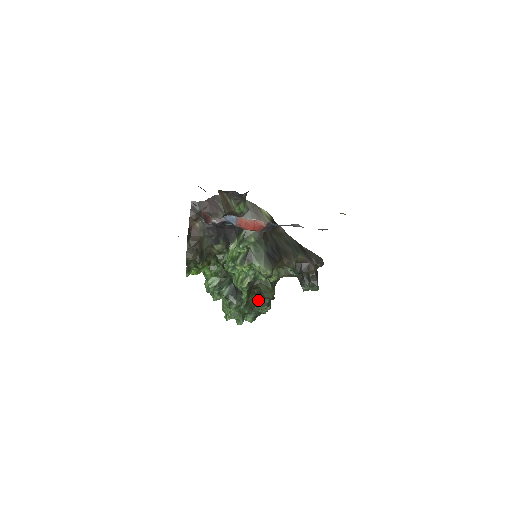
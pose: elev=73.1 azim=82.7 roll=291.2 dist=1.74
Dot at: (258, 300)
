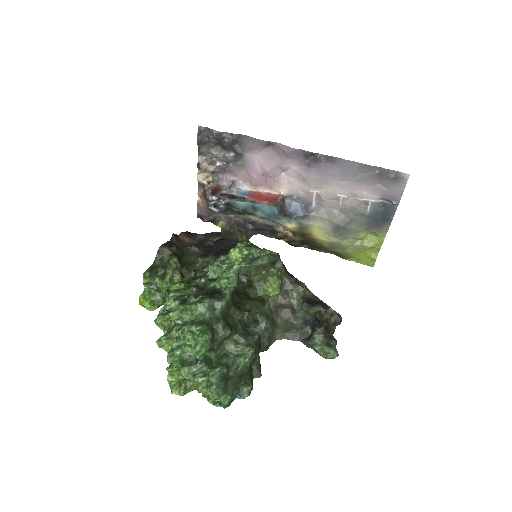
Dot at: (241, 330)
